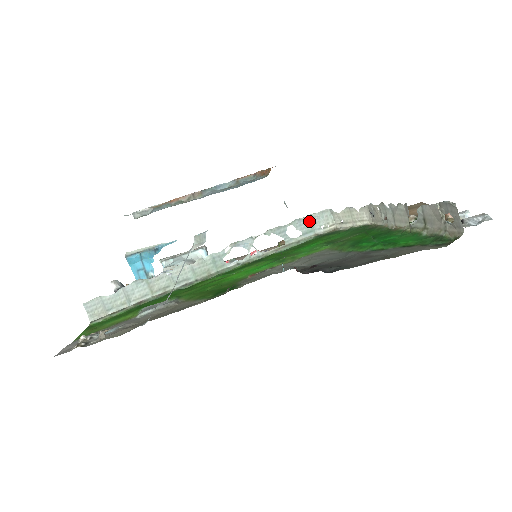
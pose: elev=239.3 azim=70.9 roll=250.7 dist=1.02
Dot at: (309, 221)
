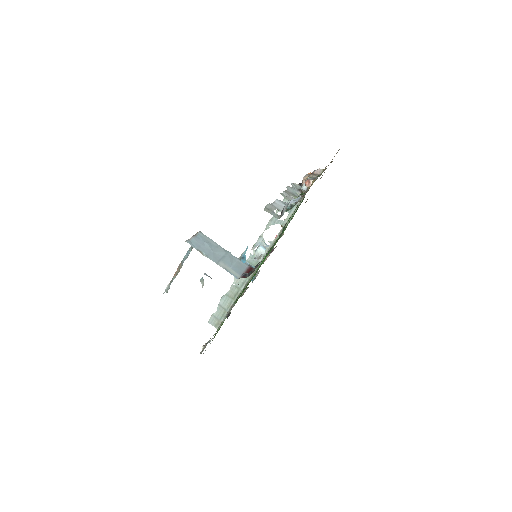
Dot at: occluded
